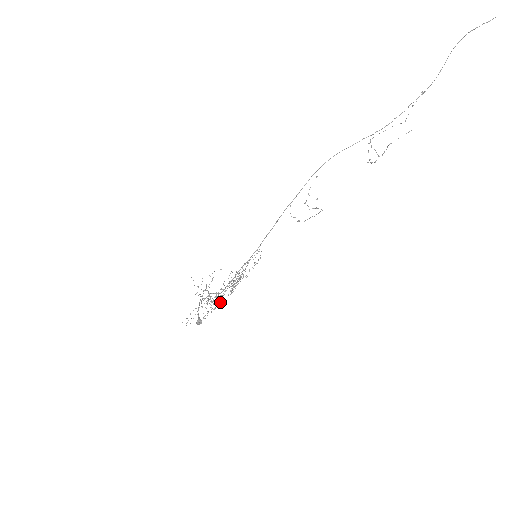
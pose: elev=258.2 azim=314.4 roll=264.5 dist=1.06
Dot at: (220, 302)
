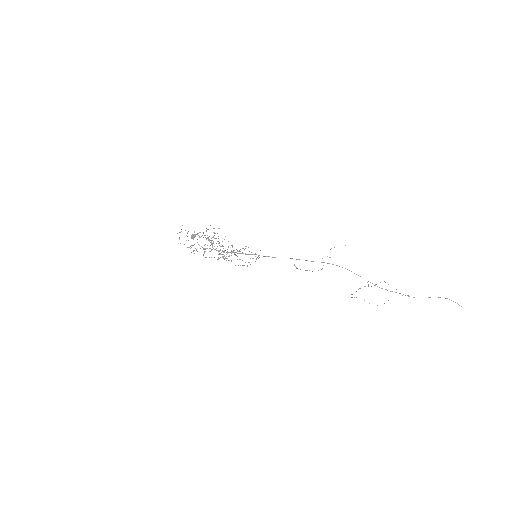
Dot at: occluded
